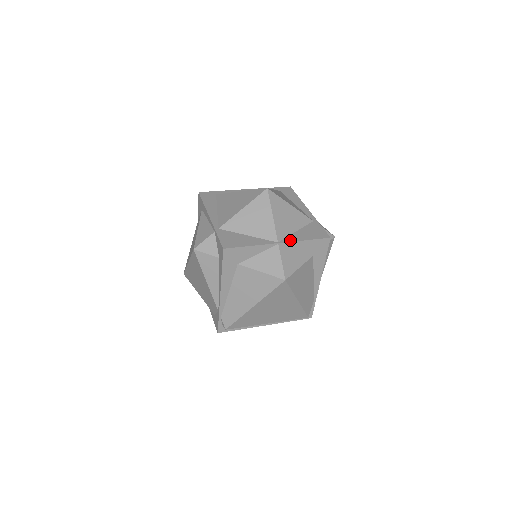
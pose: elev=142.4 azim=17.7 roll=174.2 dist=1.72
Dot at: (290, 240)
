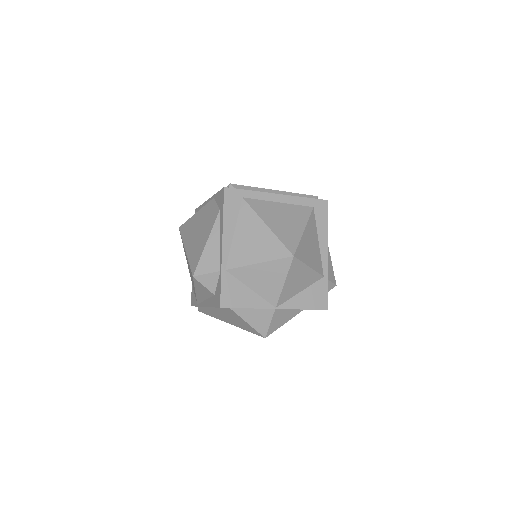
Dot at: (288, 306)
